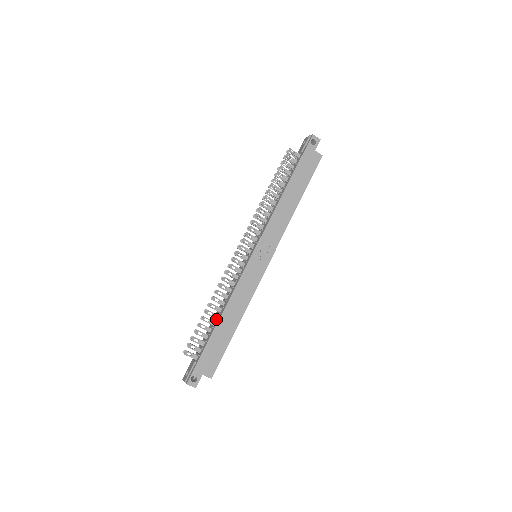
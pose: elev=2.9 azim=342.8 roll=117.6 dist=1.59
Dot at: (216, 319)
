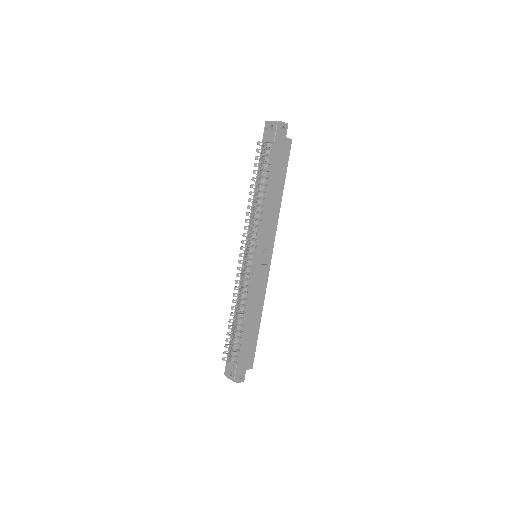
Dot at: (241, 323)
